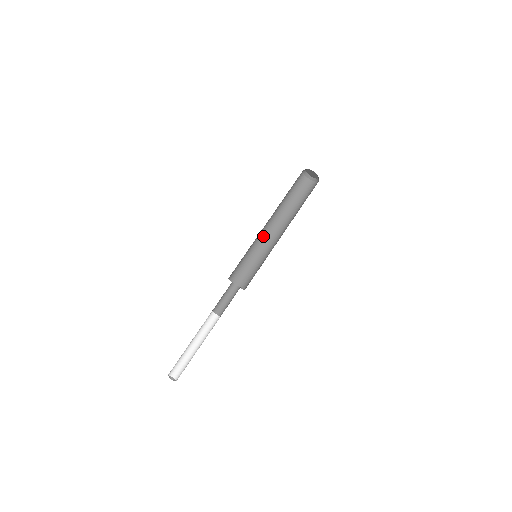
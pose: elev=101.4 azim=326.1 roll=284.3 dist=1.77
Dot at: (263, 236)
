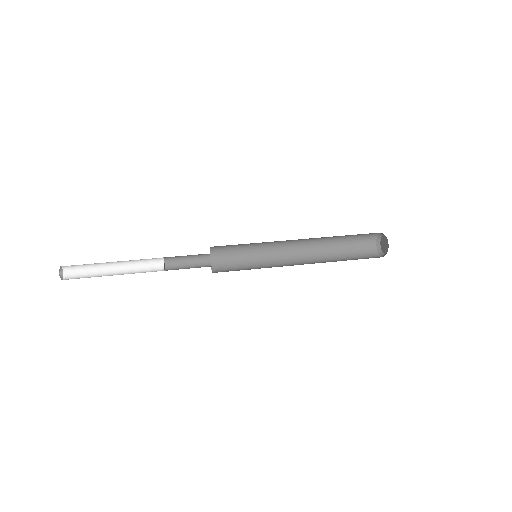
Dot at: (282, 253)
